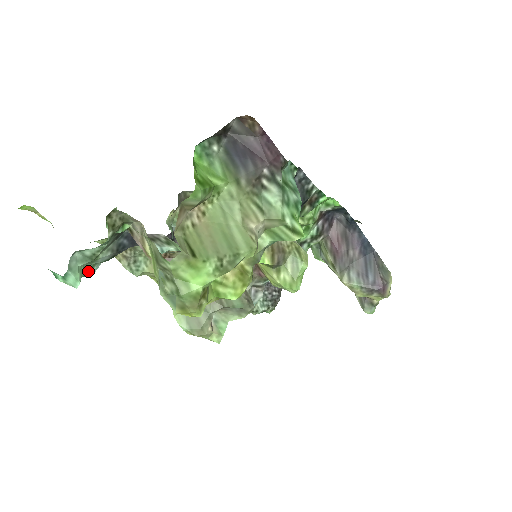
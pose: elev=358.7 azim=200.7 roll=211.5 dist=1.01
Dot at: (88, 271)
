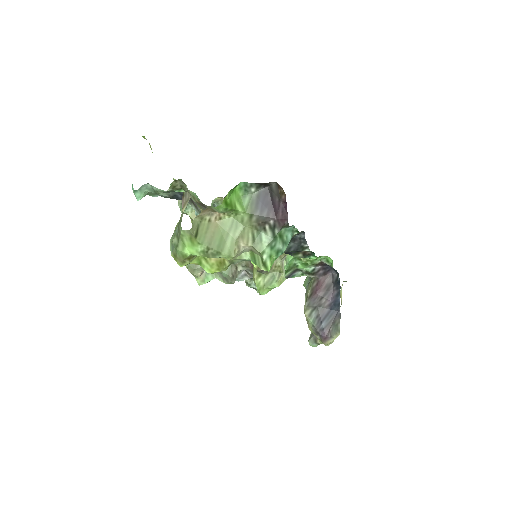
Dot at: (152, 194)
